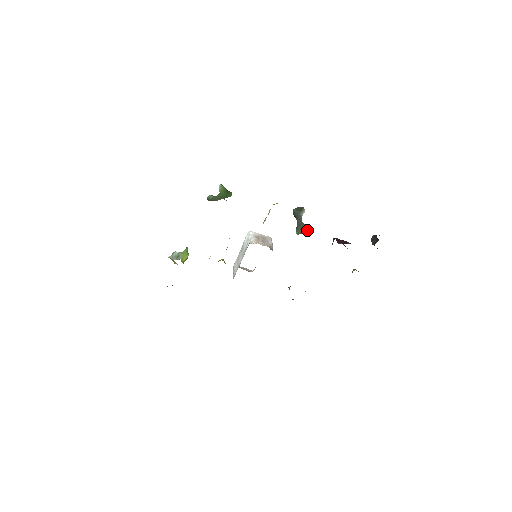
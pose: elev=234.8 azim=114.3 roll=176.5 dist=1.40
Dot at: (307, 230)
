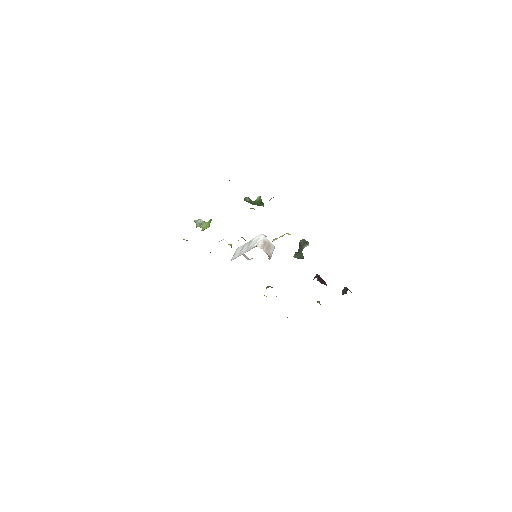
Dot at: (302, 258)
